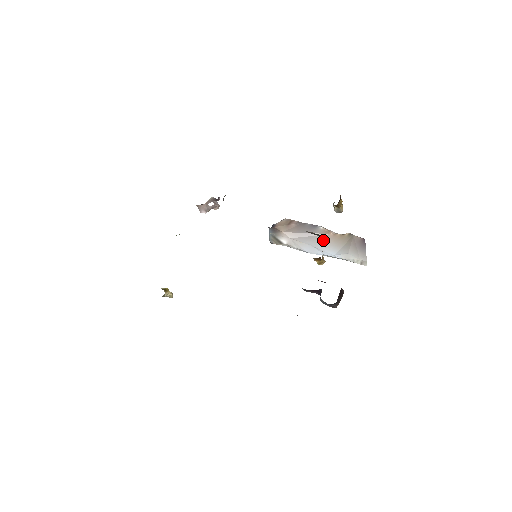
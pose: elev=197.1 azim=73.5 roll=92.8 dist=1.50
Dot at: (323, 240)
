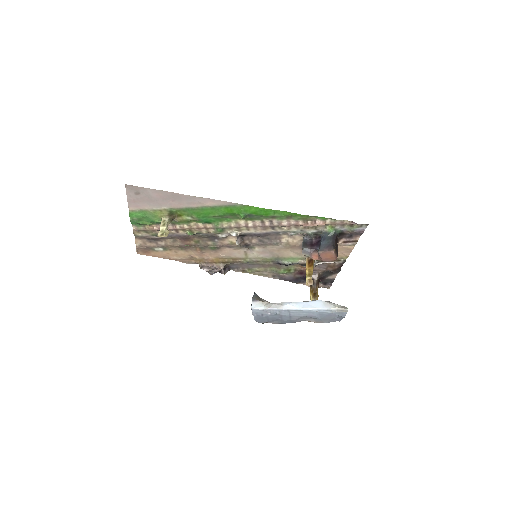
Dot at: occluded
